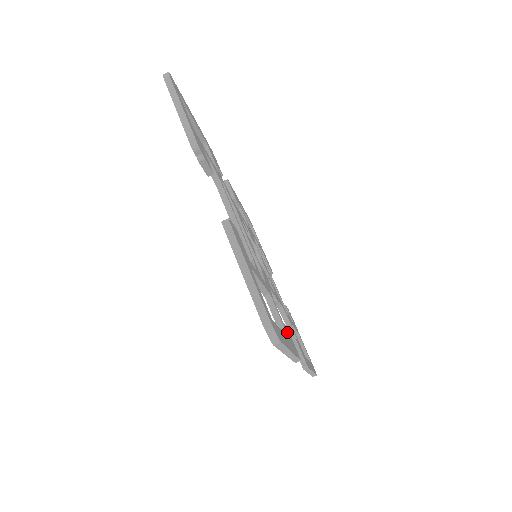
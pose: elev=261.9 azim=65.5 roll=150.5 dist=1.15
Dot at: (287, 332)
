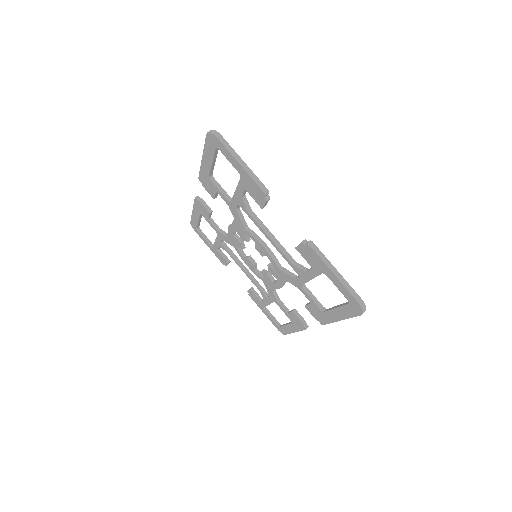
Dot at: occluded
